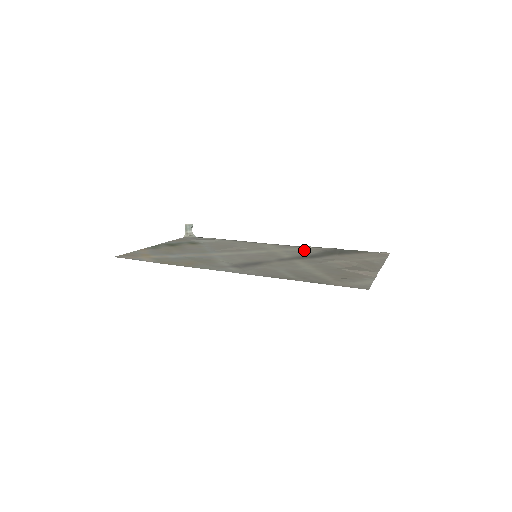
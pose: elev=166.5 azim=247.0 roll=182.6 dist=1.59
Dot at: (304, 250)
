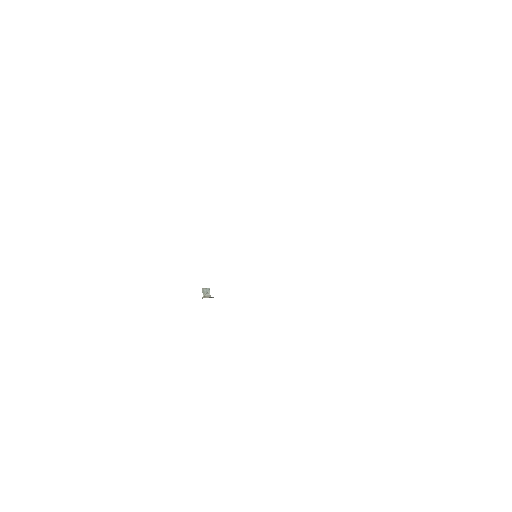
Dot at: occluded
